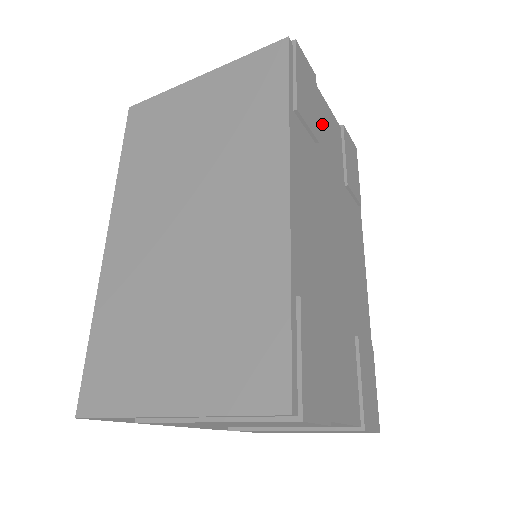
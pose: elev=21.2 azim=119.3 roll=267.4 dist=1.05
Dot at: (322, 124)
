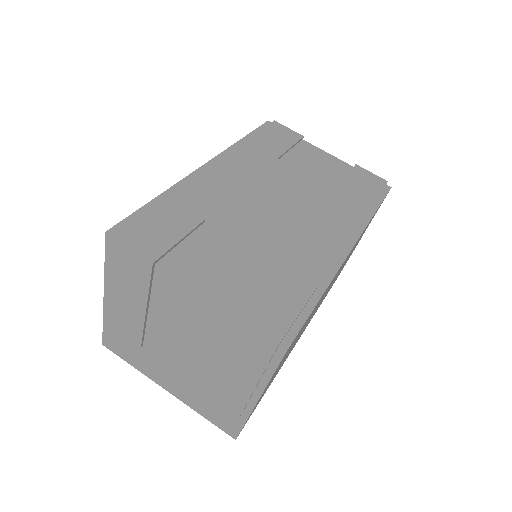
Dot at: (303, 157)
